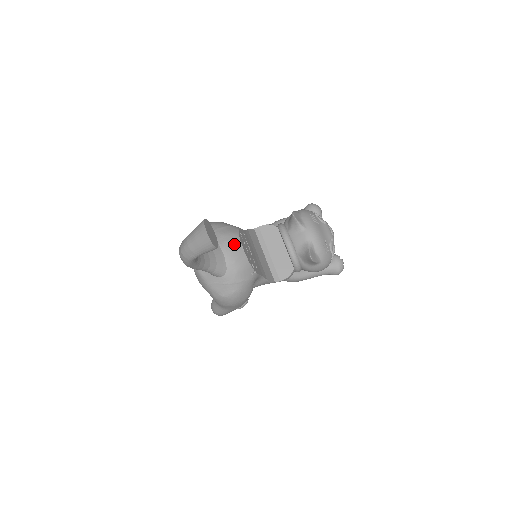
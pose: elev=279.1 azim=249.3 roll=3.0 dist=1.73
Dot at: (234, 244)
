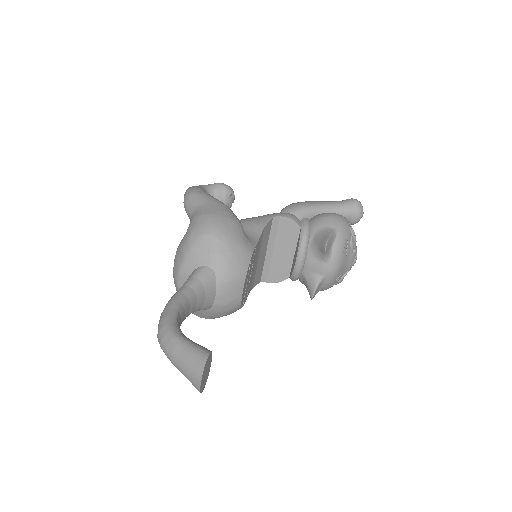
Dot at: (235, 286)
